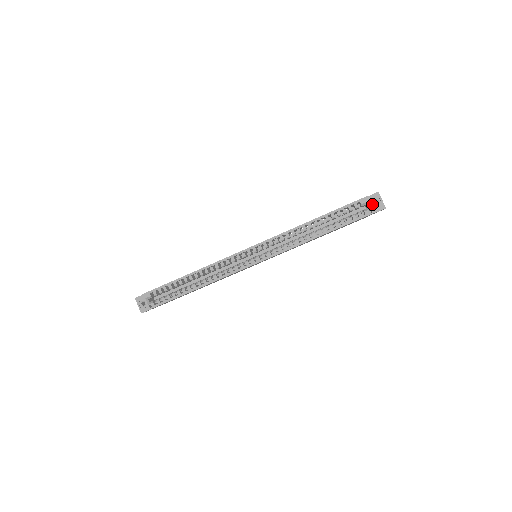
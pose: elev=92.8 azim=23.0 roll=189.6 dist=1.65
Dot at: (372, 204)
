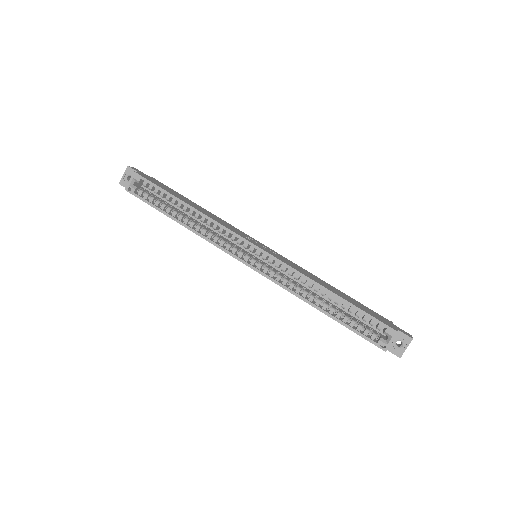
Dot at: (394, 341)
